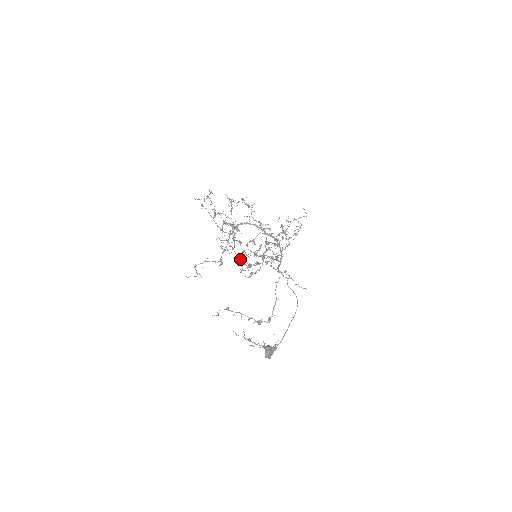
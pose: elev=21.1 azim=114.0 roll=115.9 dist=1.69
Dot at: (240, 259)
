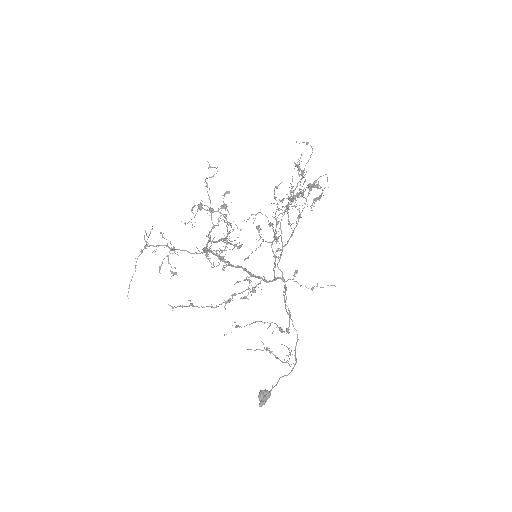
Dot at: (209, 306)
